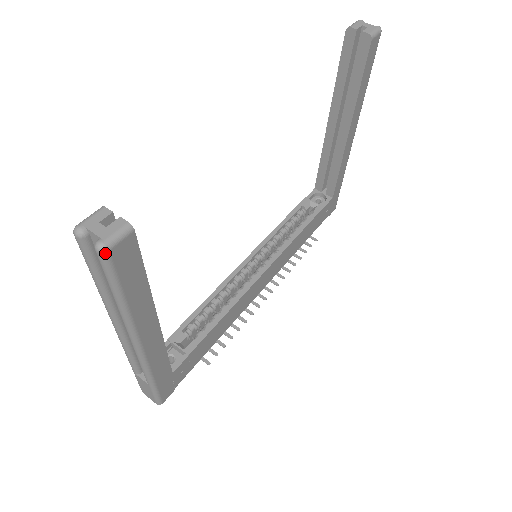
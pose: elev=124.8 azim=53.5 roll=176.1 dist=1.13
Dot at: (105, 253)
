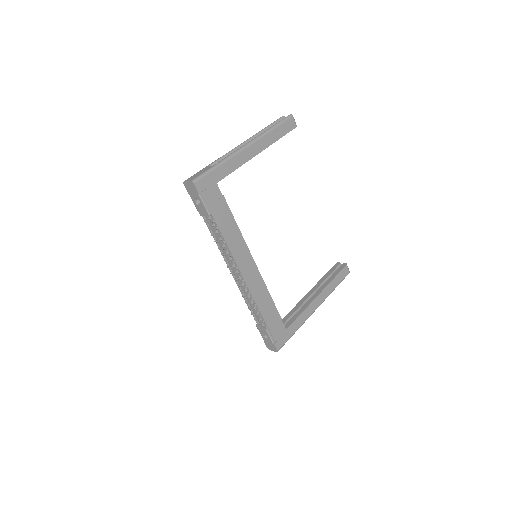
Dot at: (292, 115)
